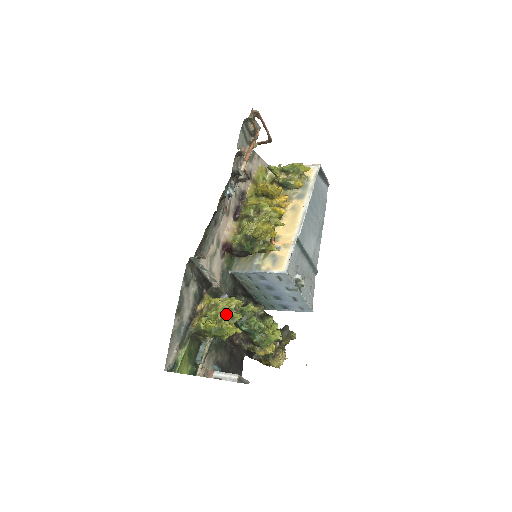
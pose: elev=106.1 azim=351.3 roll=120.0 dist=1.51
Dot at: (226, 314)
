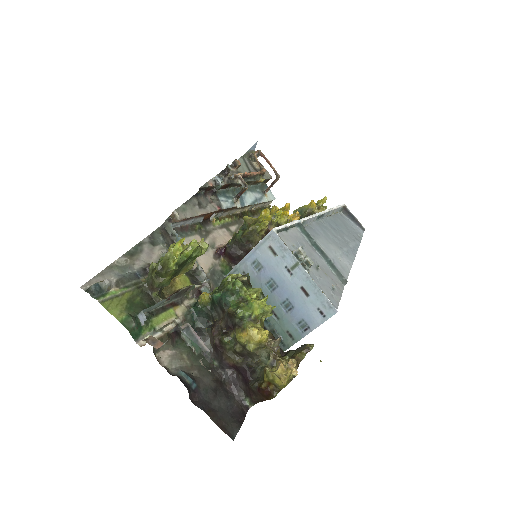
Dot at: occluded
